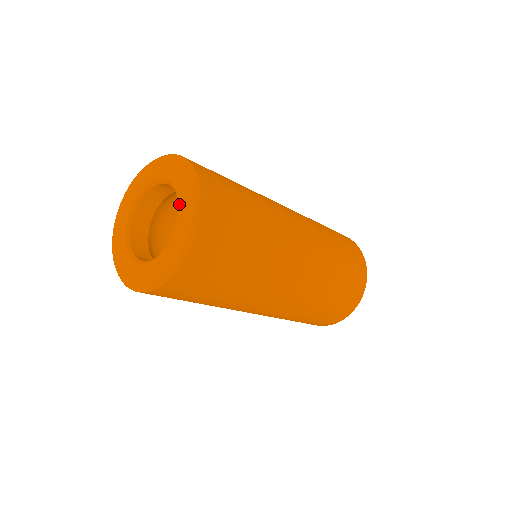
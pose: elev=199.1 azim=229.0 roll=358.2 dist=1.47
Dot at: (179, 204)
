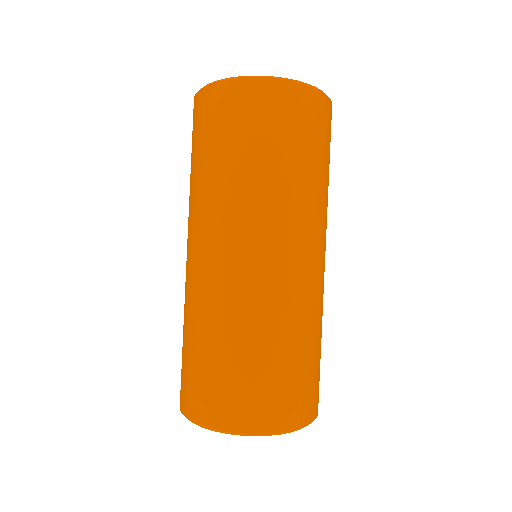
Dot at: occluded
